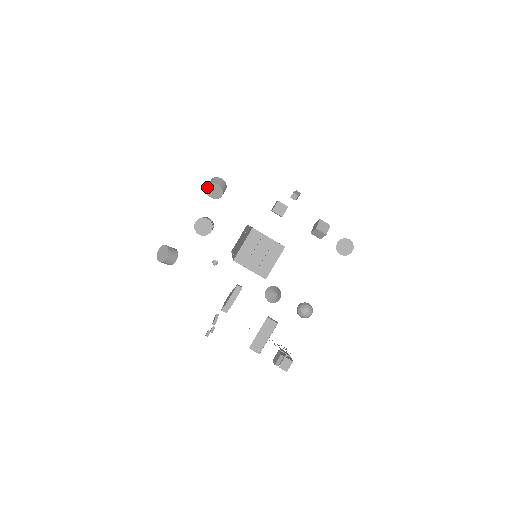
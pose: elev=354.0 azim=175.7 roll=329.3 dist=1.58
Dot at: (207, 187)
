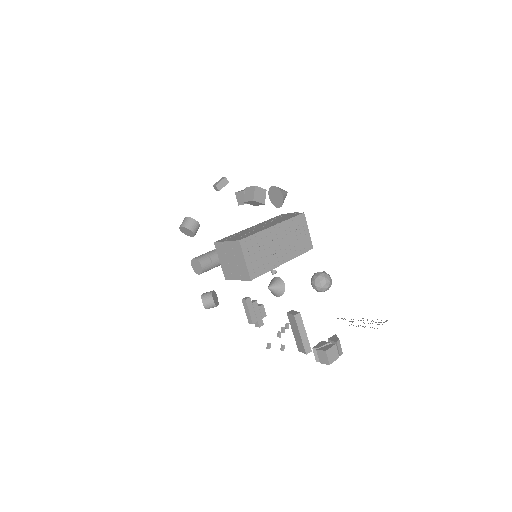
Dot at: (183, 232)
